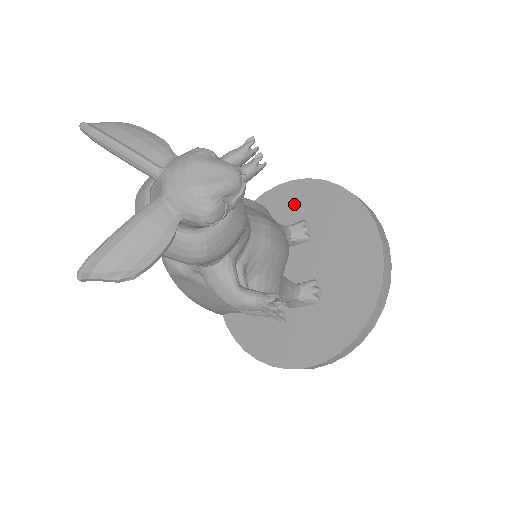
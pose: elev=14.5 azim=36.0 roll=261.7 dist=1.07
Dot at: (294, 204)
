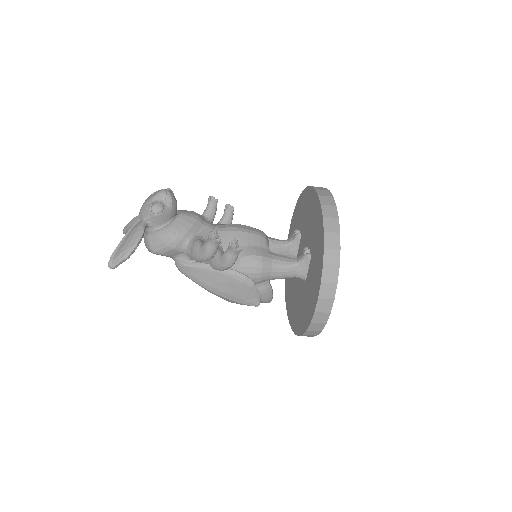
Dot at: (294, 230)
